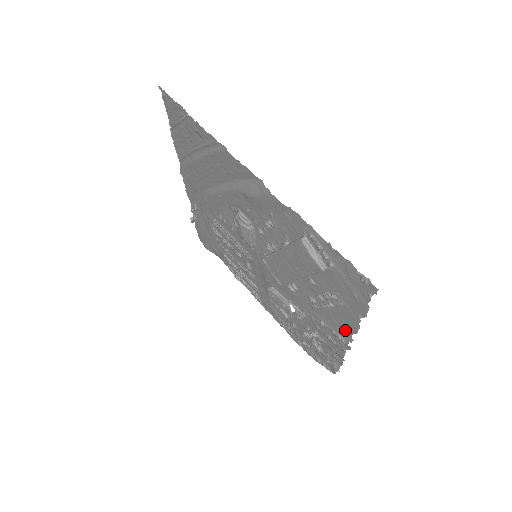
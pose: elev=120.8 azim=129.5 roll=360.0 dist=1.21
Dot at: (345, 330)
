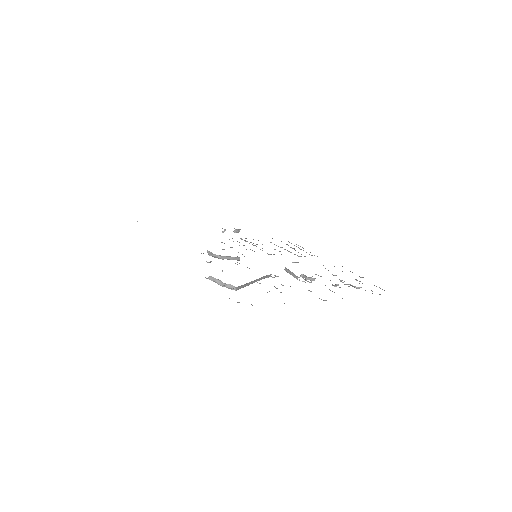
Dot at: occluded
